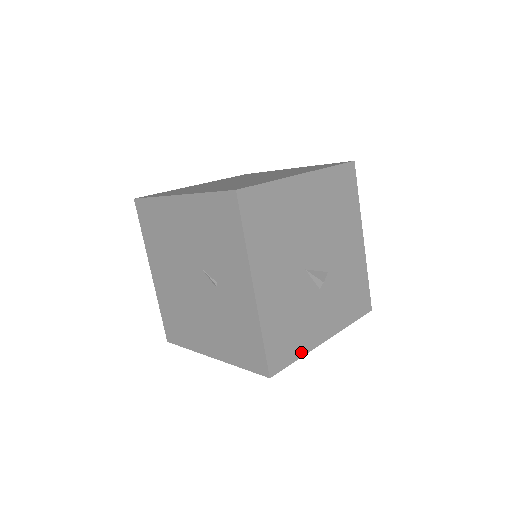
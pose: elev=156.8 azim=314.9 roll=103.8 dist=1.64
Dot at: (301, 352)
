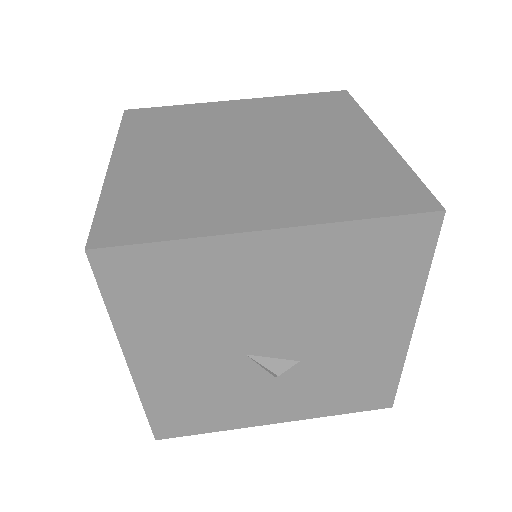
Dot at: (219, 427)
